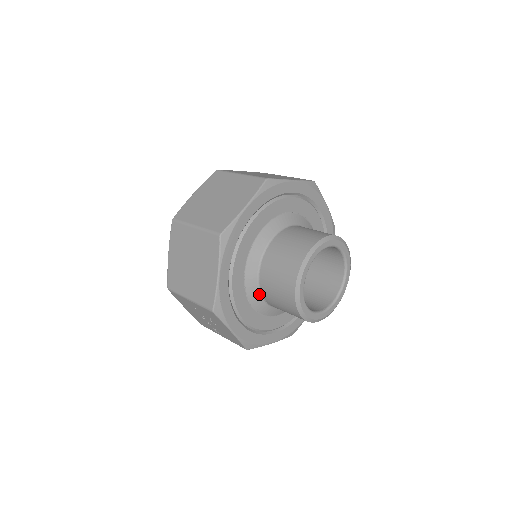
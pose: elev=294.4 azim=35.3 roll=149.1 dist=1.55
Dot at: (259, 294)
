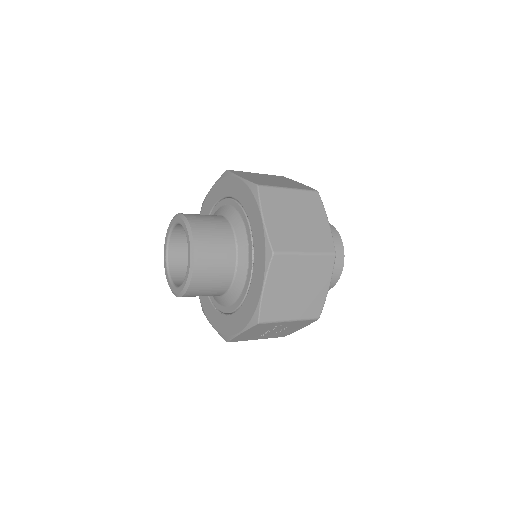
Dot at: occluded
